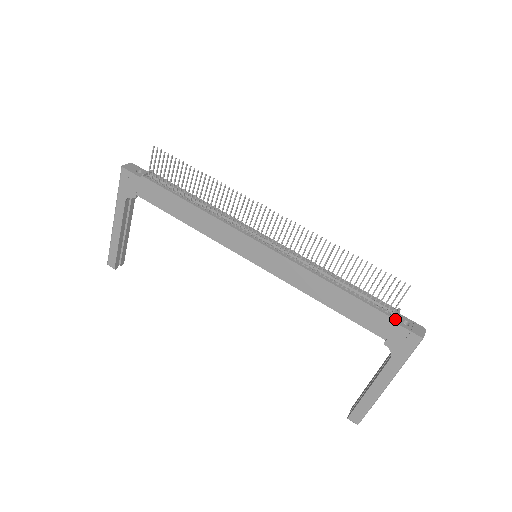
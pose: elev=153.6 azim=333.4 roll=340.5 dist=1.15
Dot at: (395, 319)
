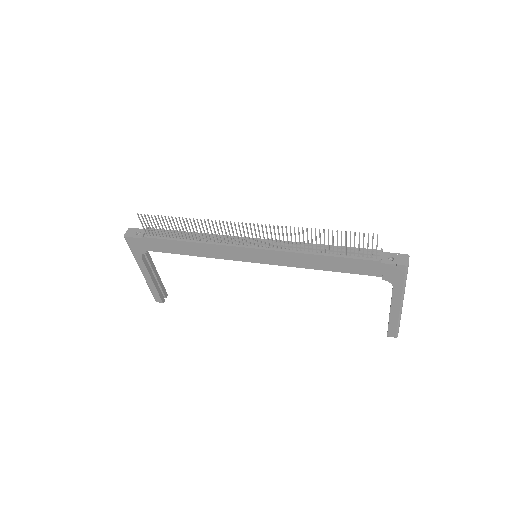
Dot at: (380, 261)
